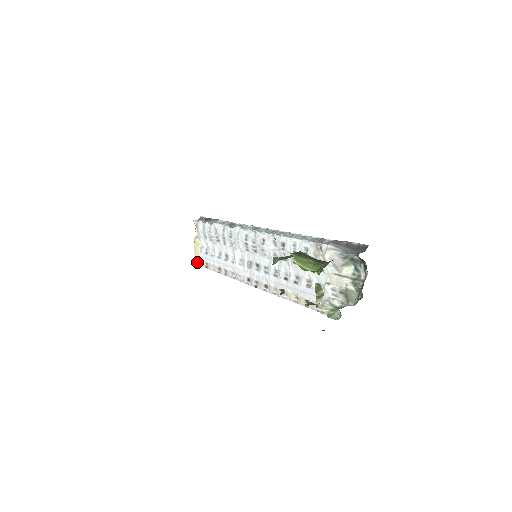
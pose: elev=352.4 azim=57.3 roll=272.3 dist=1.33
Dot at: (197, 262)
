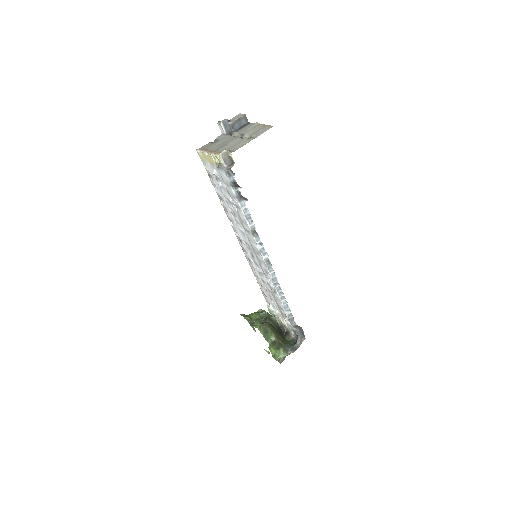
Dot at: (201, 158)
